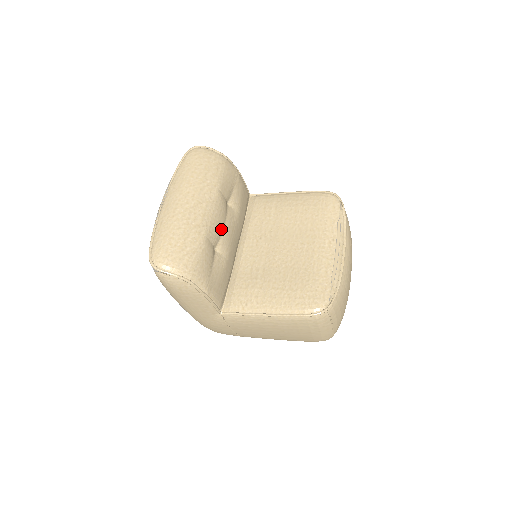
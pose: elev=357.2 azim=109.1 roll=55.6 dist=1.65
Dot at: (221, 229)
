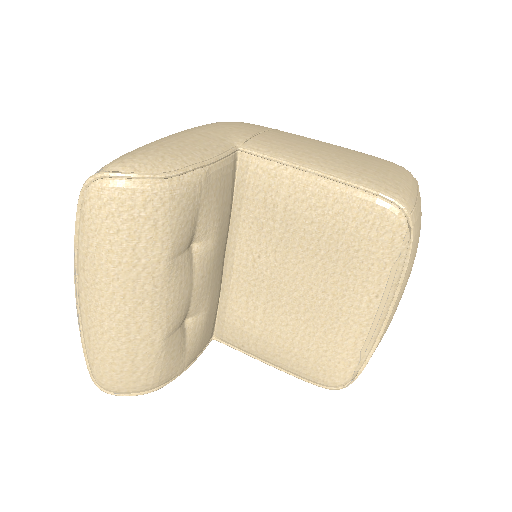
Dot at: (188, 300)
